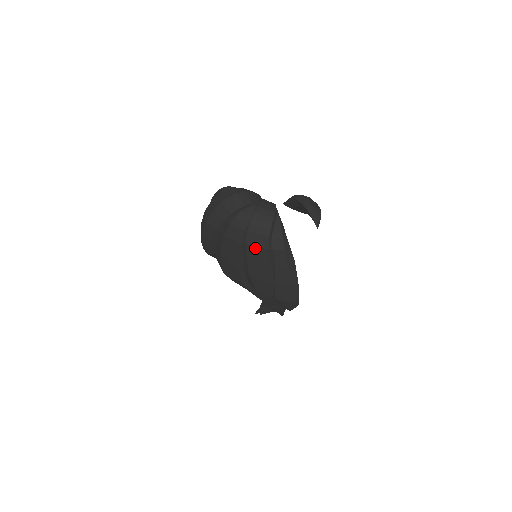
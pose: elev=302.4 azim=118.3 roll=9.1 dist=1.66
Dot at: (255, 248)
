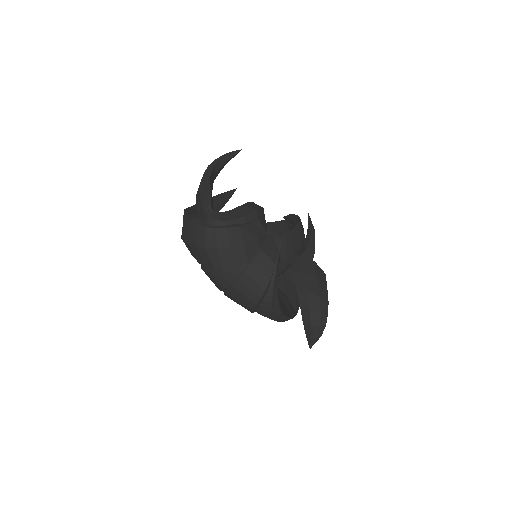
Dot at: occluded
